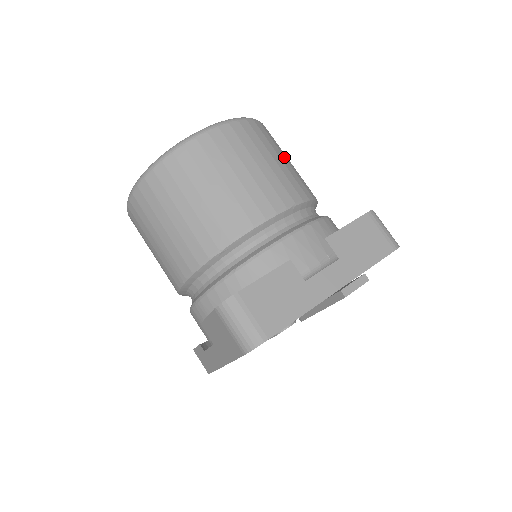
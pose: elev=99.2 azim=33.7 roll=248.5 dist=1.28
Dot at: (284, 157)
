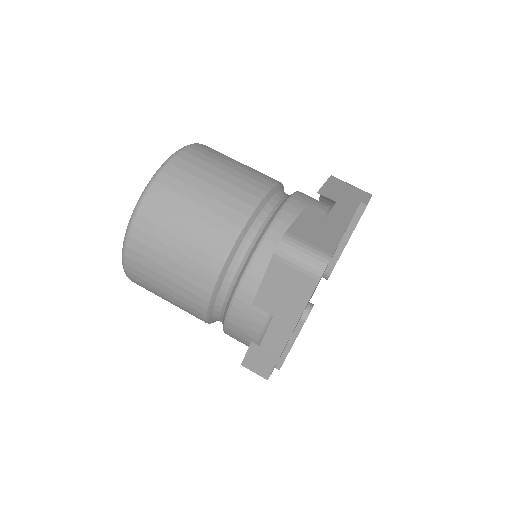
Dot at: occluded
